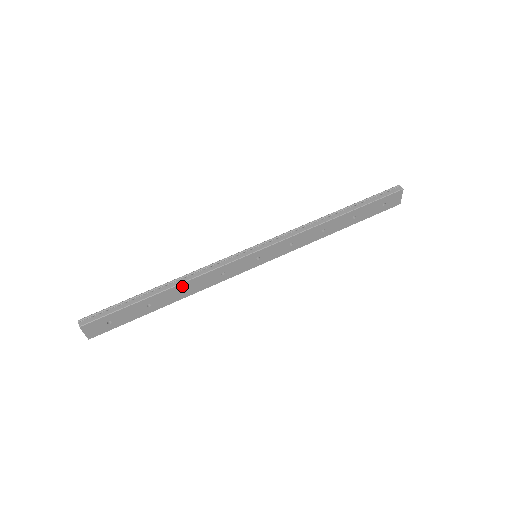
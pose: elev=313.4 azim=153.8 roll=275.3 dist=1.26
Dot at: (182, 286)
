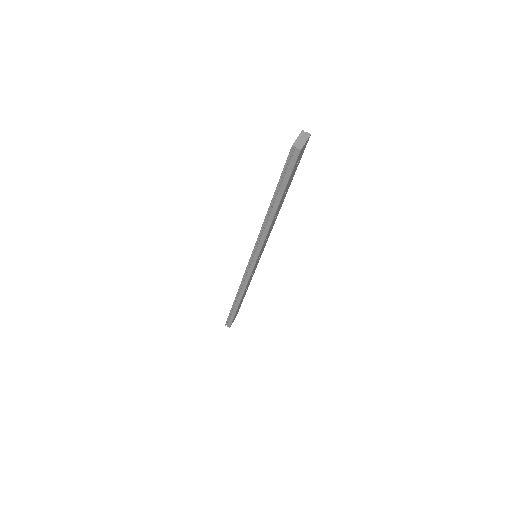
Dot at: (243, 295)
